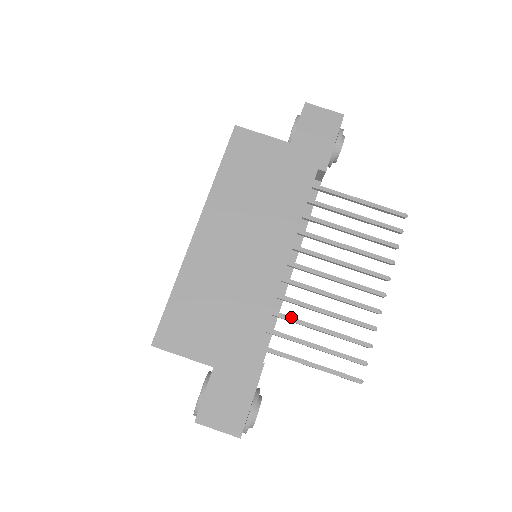
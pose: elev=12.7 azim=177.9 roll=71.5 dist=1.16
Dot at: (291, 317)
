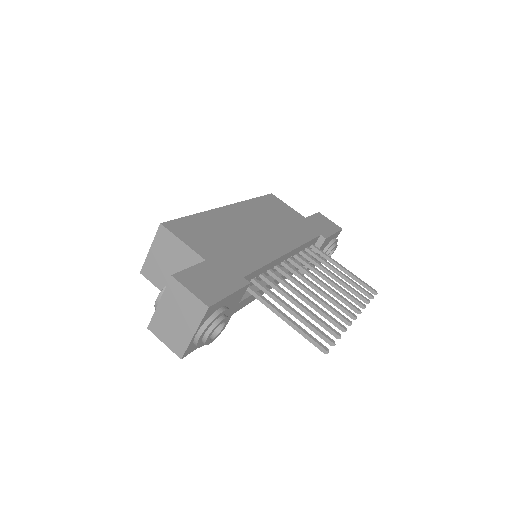
Dot at: (277, 284)
